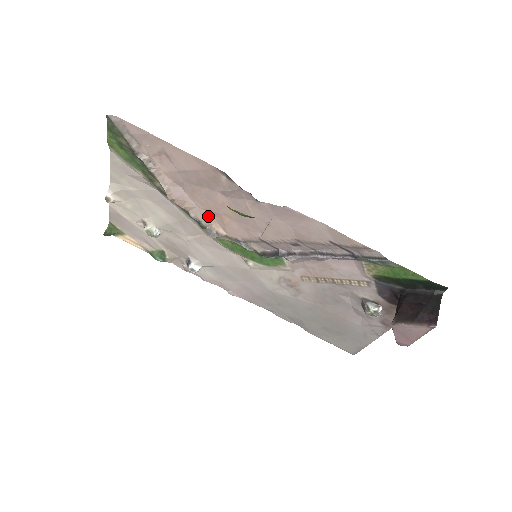
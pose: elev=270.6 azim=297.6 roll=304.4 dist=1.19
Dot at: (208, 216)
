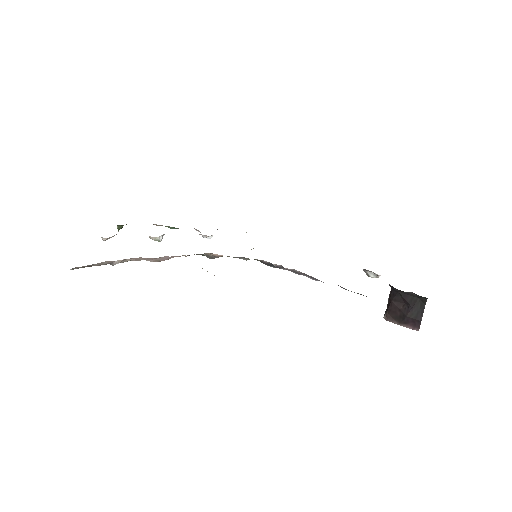
Dot at: occluded
